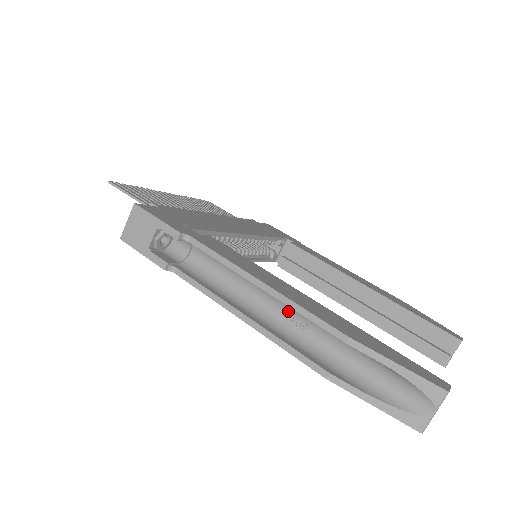
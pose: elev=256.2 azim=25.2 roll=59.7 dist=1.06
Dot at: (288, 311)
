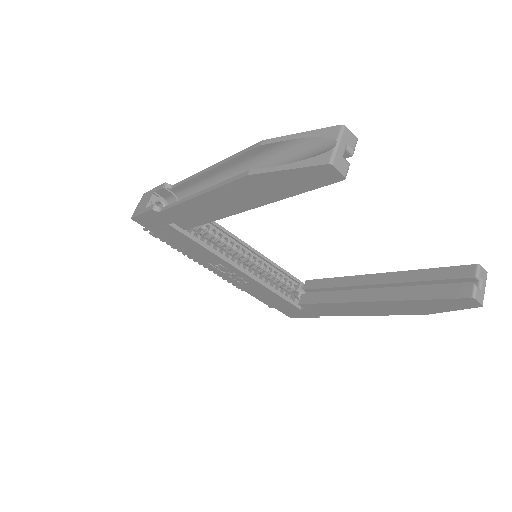
Dot at: occluded
